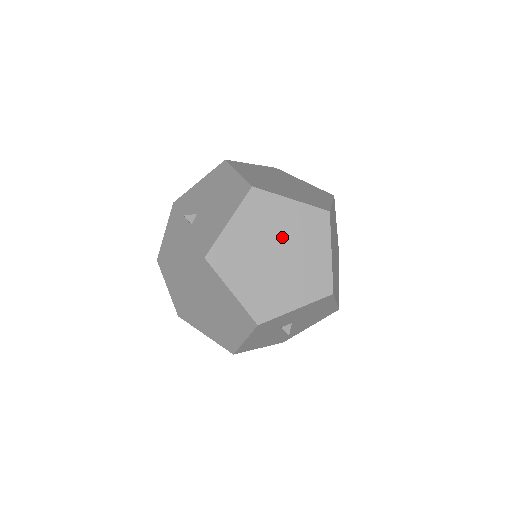
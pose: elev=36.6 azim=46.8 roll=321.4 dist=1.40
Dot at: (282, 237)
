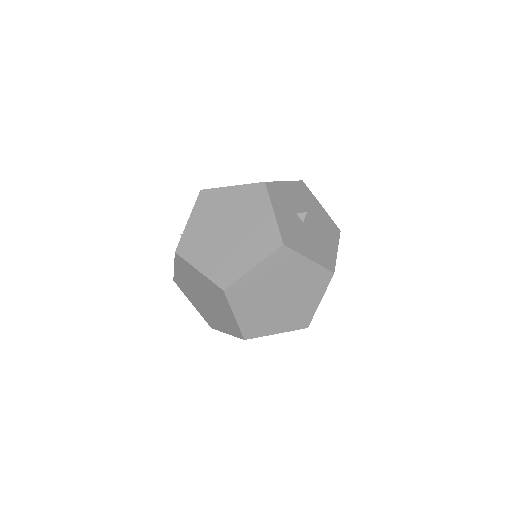
Dot at: occluded
